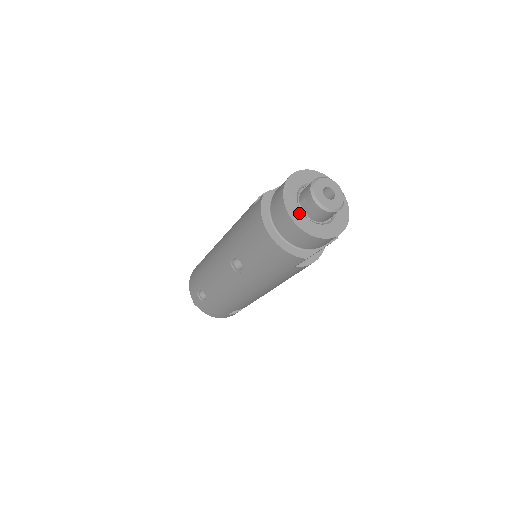
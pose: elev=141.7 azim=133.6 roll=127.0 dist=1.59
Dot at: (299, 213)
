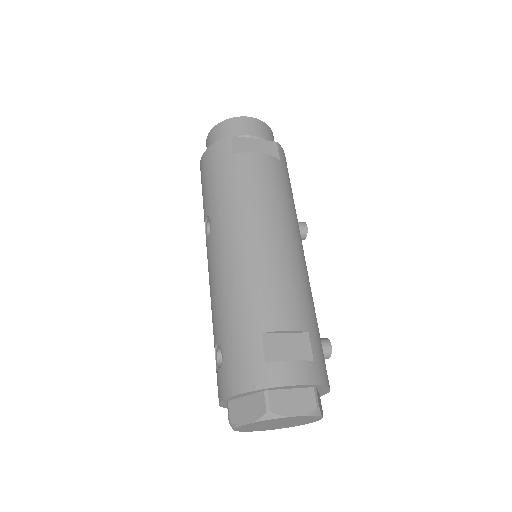
Dot at: occluded
